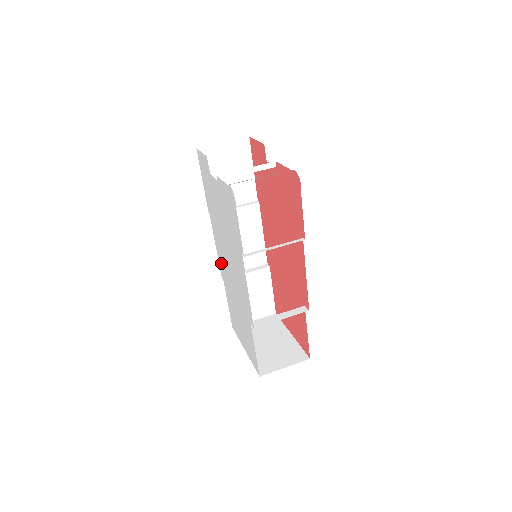
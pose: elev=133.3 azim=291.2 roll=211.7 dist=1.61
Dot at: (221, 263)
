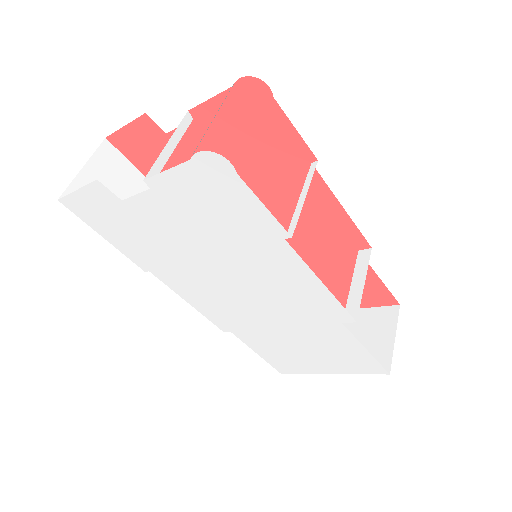
Dot at: (215, 313)
